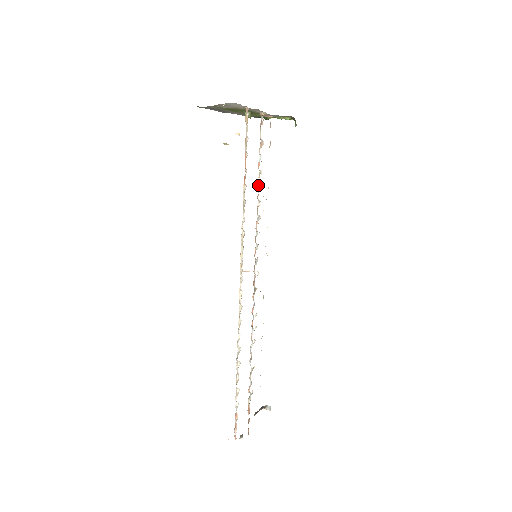
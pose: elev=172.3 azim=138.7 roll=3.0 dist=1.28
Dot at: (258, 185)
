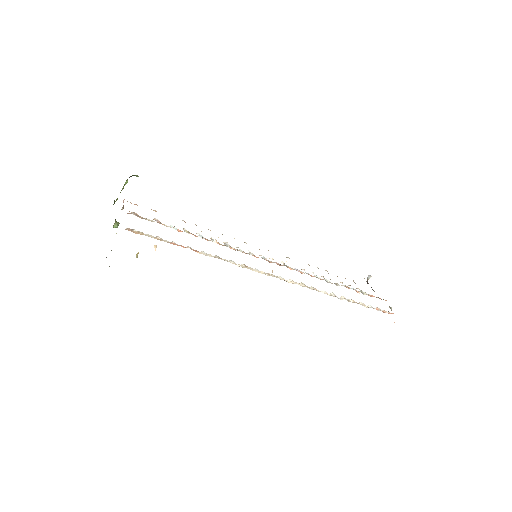
Dot at: occluded
